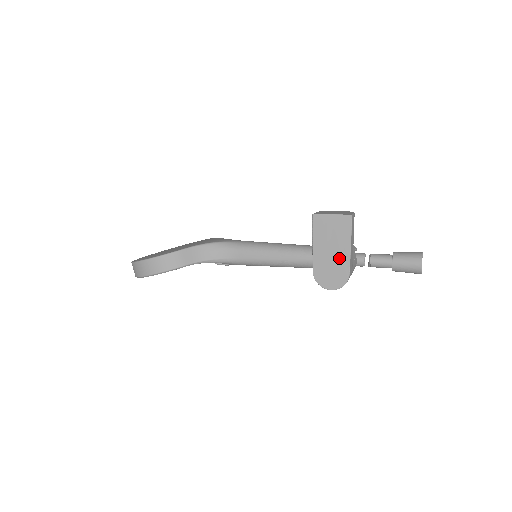
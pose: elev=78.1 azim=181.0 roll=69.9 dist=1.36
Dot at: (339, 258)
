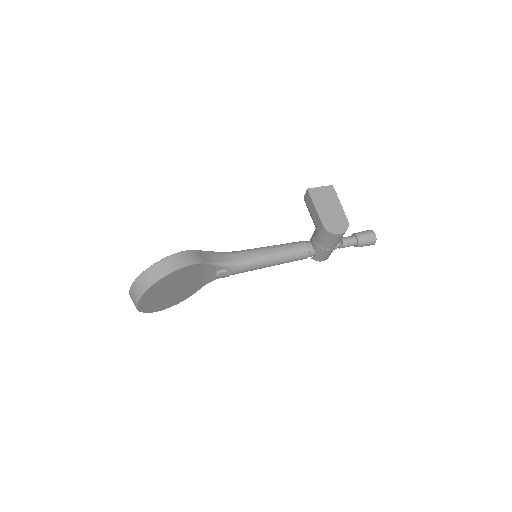
Dot at: (336, 212)
